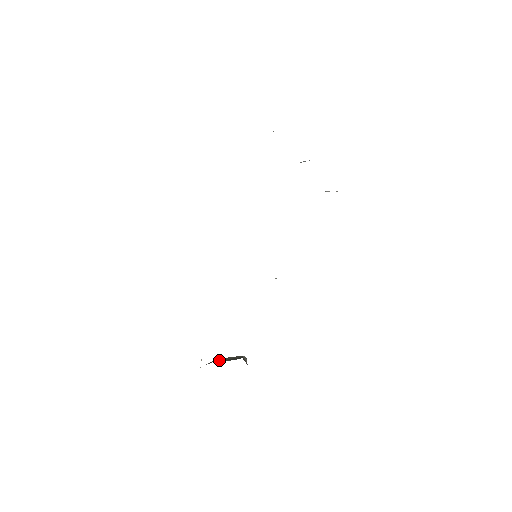
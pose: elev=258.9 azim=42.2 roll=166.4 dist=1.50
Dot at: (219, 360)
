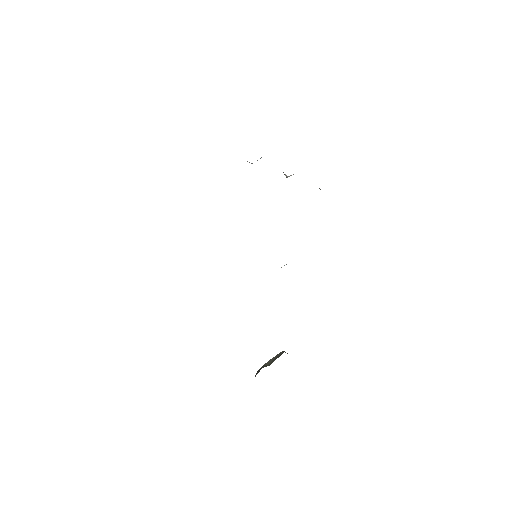
Dot at: (264, 366)
